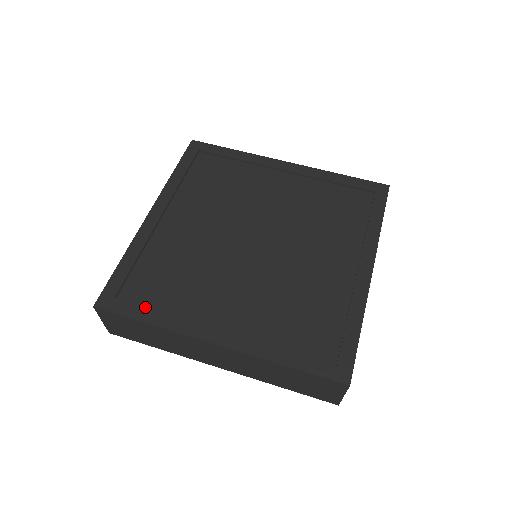
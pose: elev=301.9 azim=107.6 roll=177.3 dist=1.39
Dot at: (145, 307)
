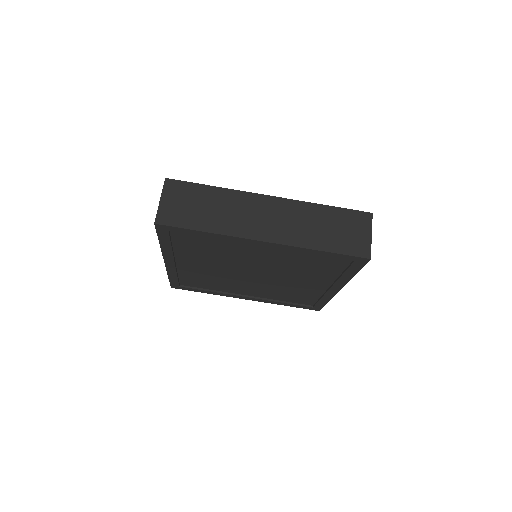
Dot at: (199, 290)
